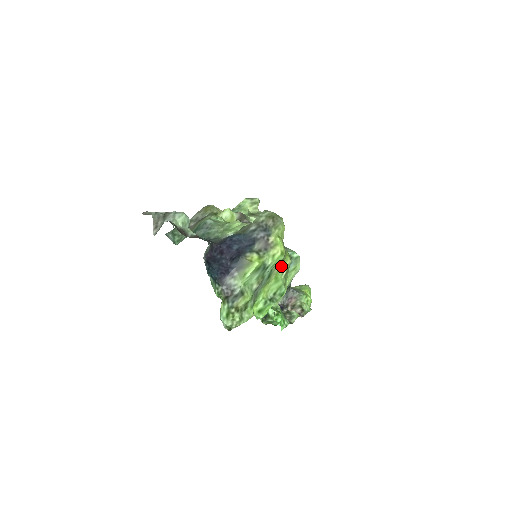
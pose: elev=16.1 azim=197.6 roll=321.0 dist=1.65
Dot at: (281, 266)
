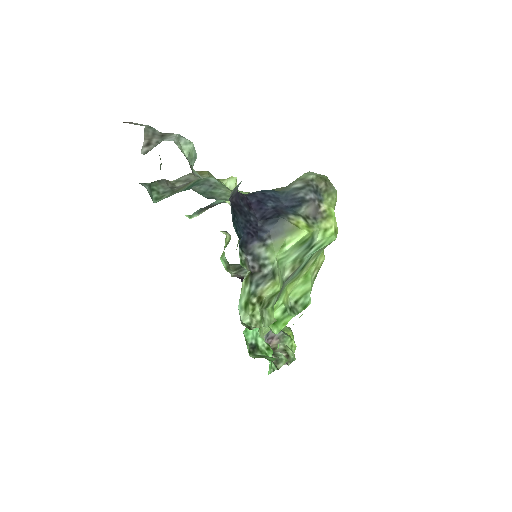
Dot at: (316, 259)
